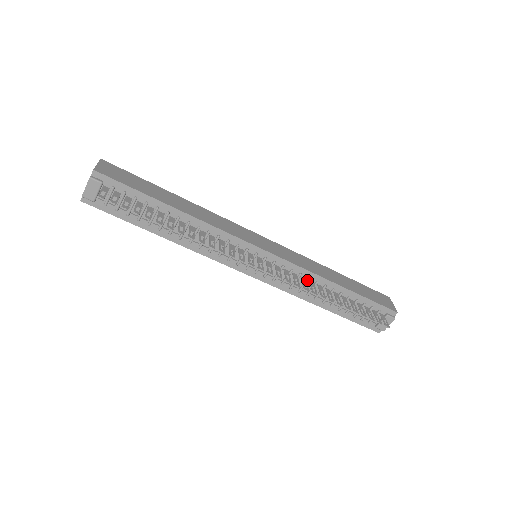
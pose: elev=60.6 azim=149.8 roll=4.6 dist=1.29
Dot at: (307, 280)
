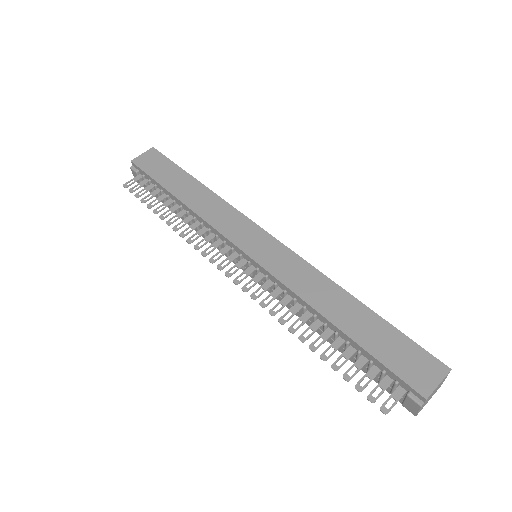
Dot at: (293, 301)
